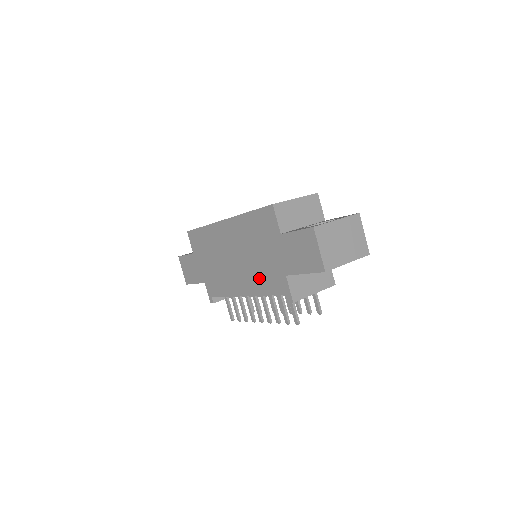
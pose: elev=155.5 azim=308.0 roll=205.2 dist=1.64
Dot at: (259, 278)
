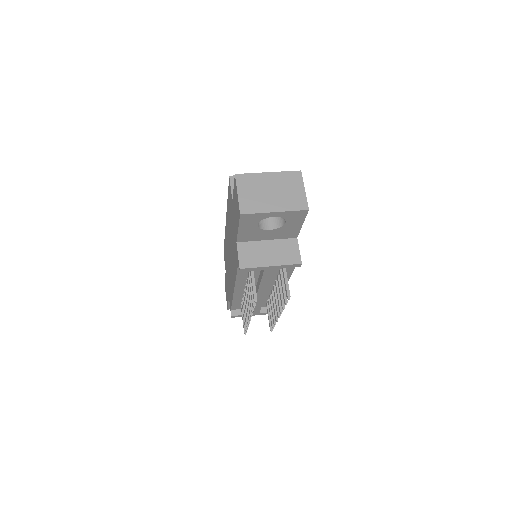
Dot at: (234, 261)
